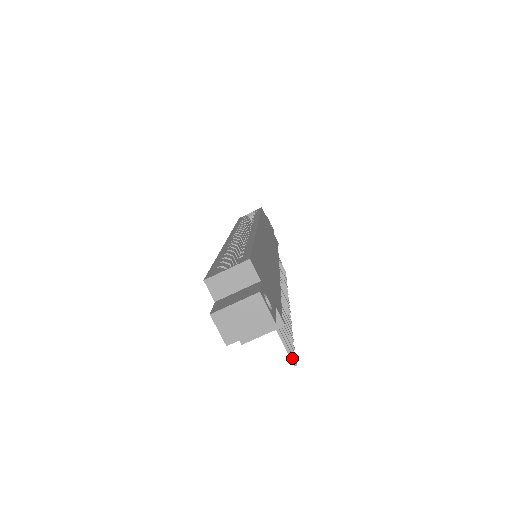
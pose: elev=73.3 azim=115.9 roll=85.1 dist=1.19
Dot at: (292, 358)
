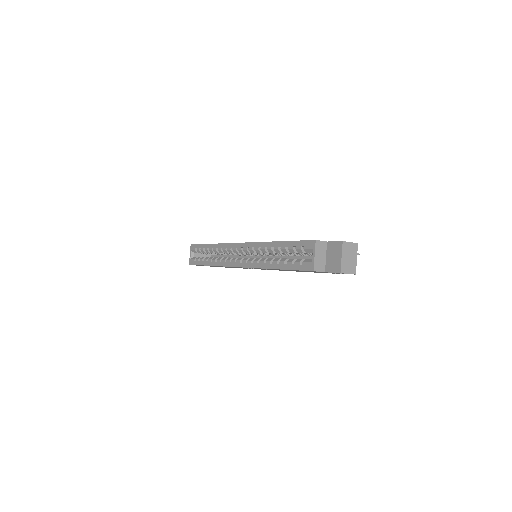
Dot at: occluded
